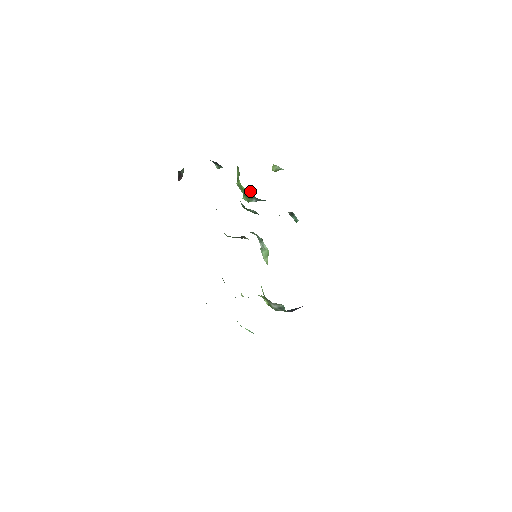
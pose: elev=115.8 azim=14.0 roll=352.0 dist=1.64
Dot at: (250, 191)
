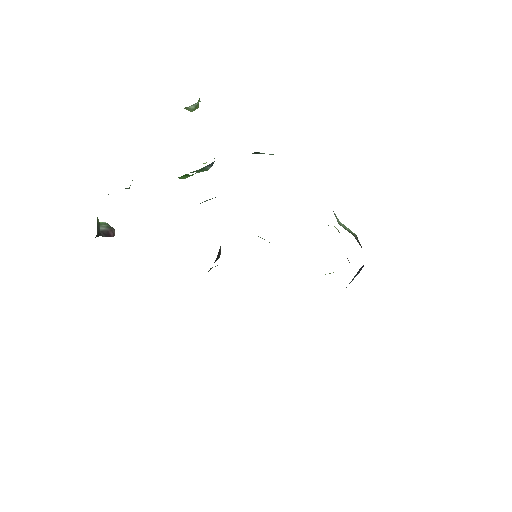
Dot at: (186, 175)
